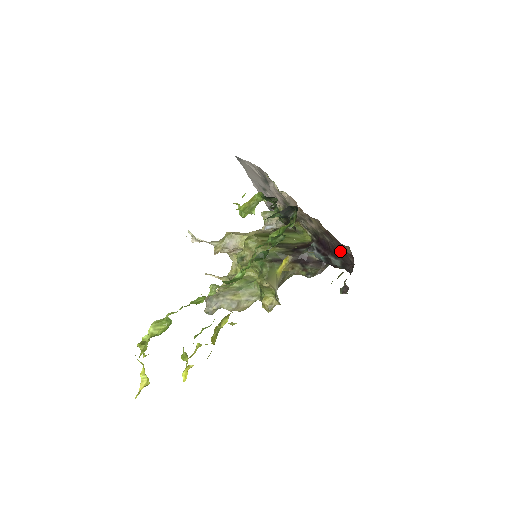
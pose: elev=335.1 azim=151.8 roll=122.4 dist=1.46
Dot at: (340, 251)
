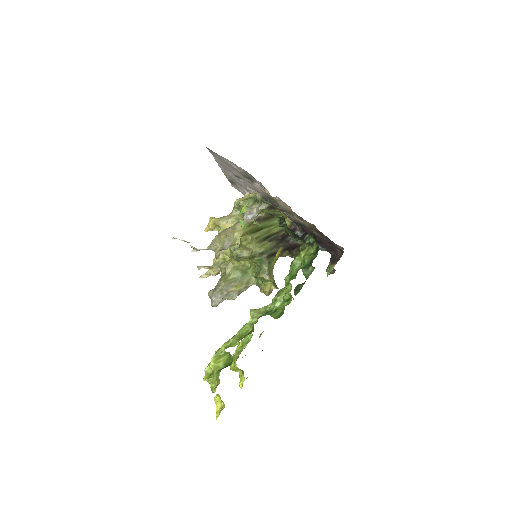
Dot at: (328, 243)
